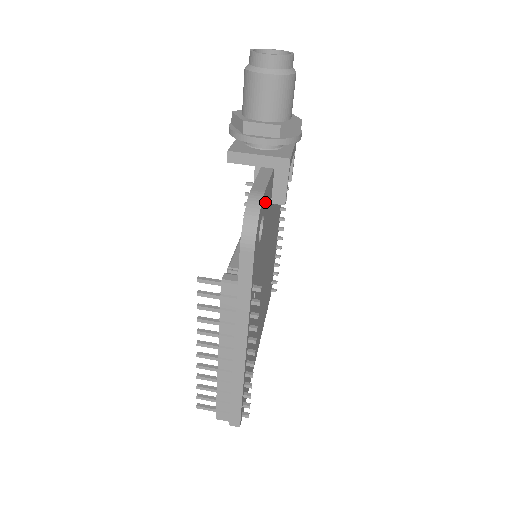
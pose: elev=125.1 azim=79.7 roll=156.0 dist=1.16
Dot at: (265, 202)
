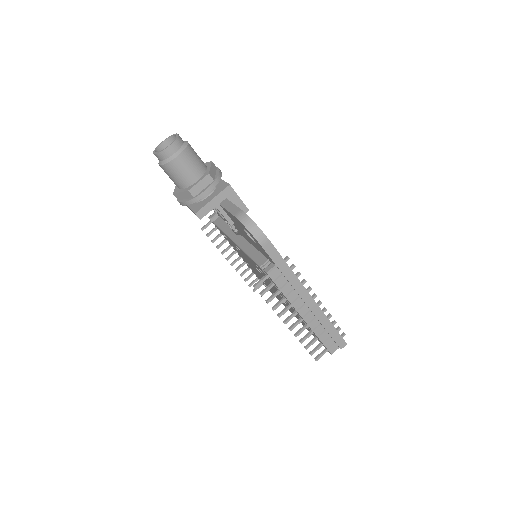
Dot at: occluded
